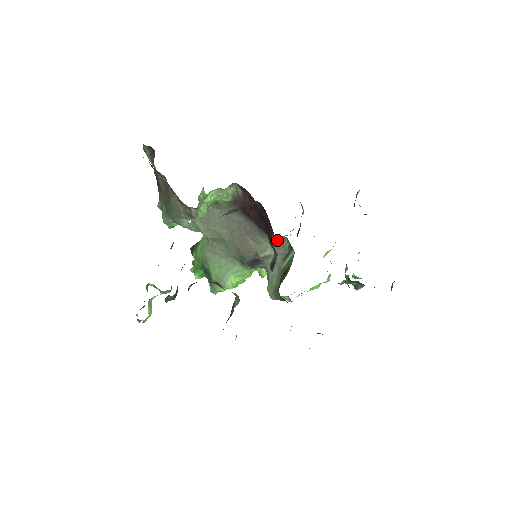
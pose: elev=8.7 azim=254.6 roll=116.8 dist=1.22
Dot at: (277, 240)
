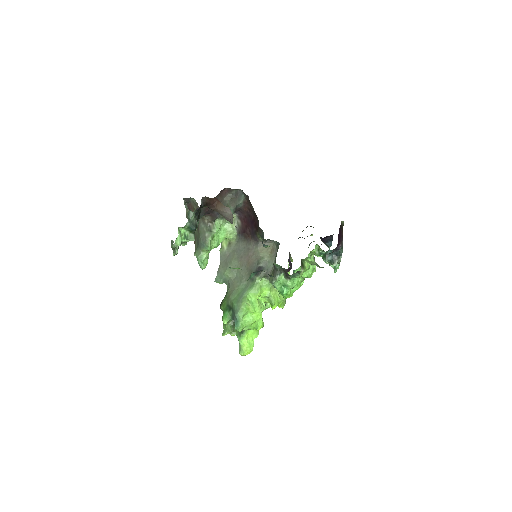
Dot at: (269, 247)
